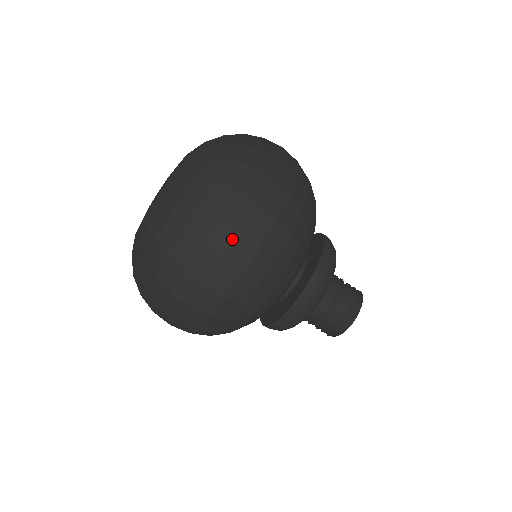
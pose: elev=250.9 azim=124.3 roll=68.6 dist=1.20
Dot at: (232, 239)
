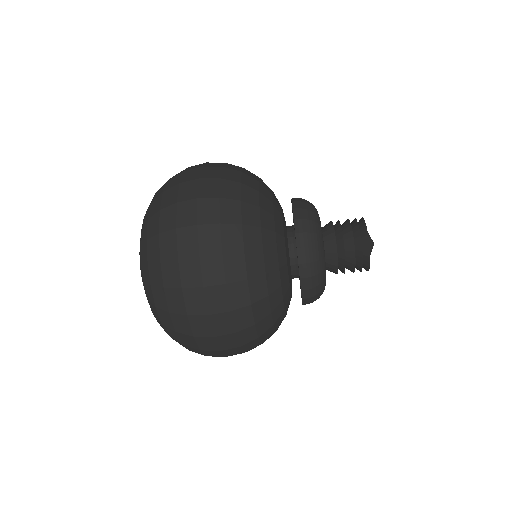
Dot at: (212, 342)
